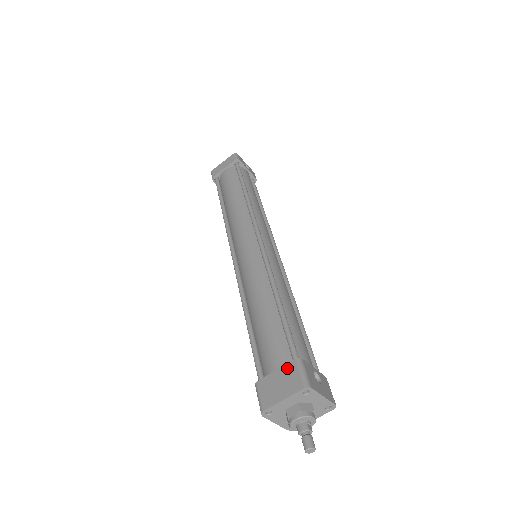
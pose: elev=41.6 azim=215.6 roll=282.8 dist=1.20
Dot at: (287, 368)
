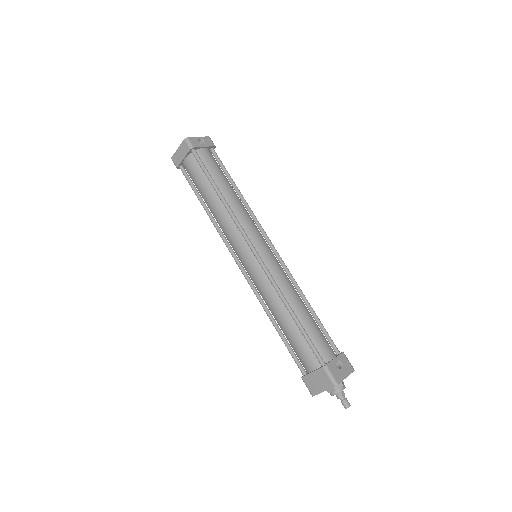
Dot at: (319, 372)
